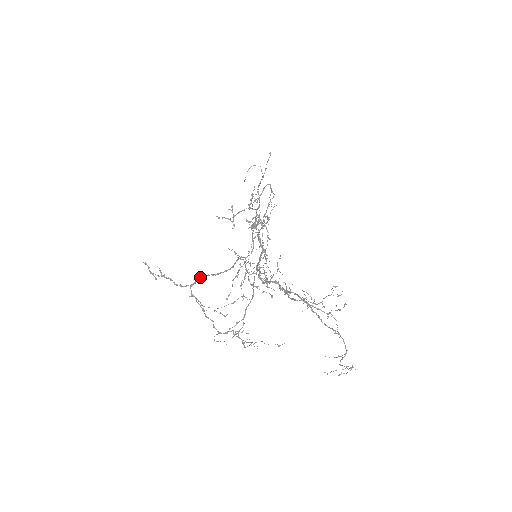
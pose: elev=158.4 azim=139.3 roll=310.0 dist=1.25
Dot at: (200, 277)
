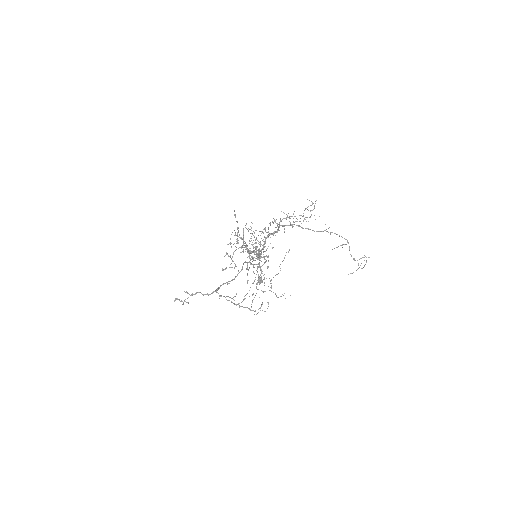
Dot at: (221, 285)
